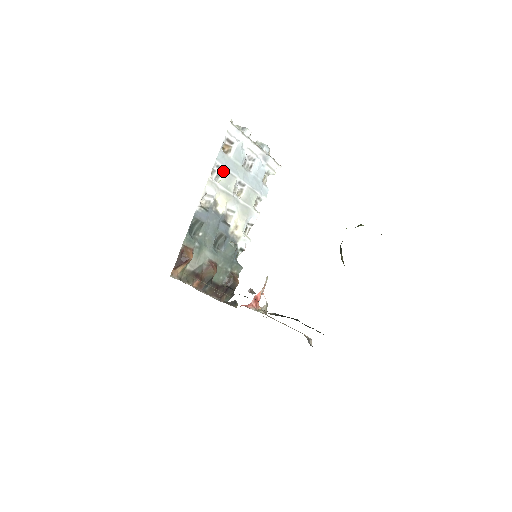
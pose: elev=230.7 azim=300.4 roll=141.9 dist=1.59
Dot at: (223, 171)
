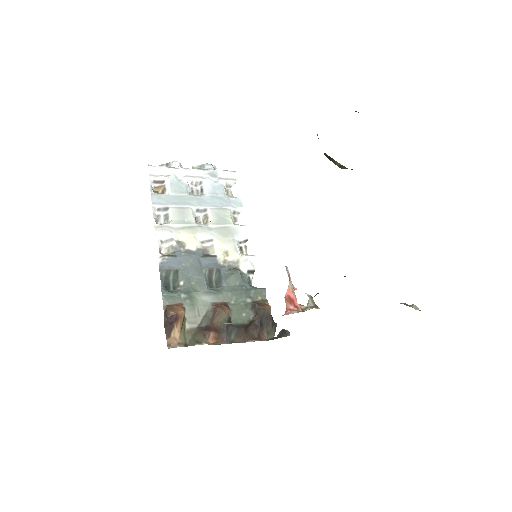
Dot at: (169, 210)
